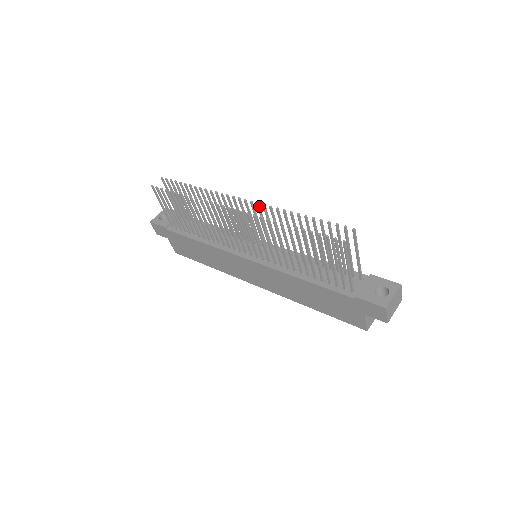
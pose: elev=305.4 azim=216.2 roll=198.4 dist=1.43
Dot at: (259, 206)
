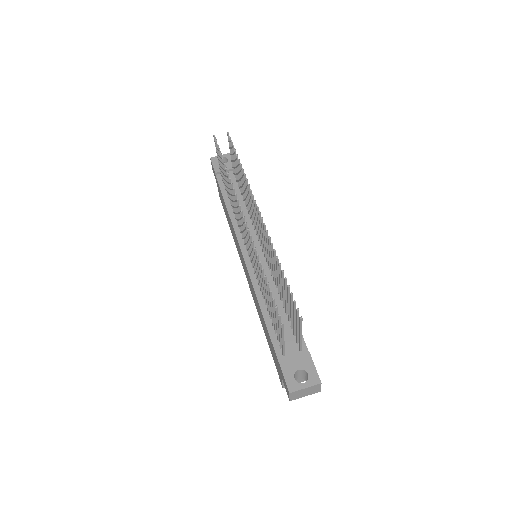
Dot at: (265, 227)
